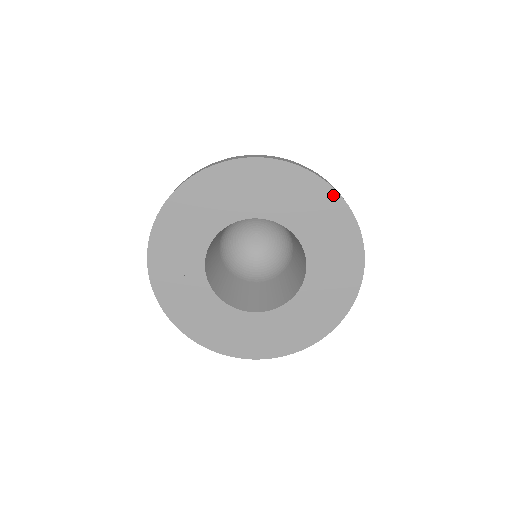
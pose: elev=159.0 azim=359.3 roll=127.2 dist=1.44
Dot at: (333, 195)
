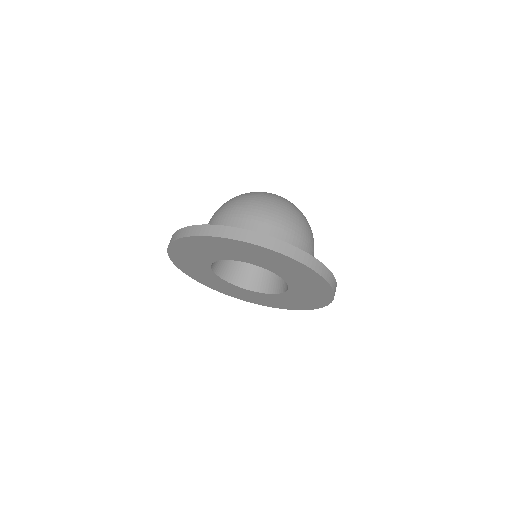
Dot at: (325, 284)
